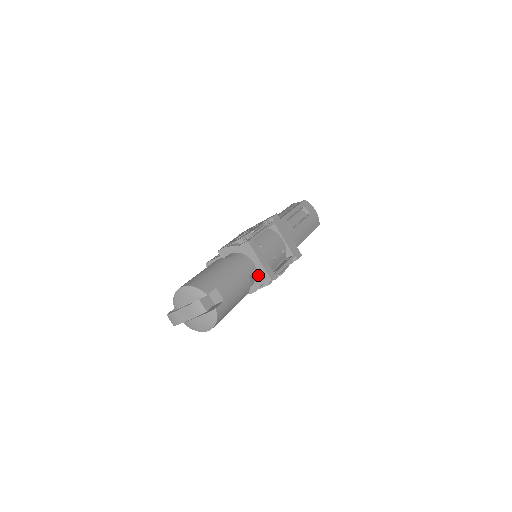
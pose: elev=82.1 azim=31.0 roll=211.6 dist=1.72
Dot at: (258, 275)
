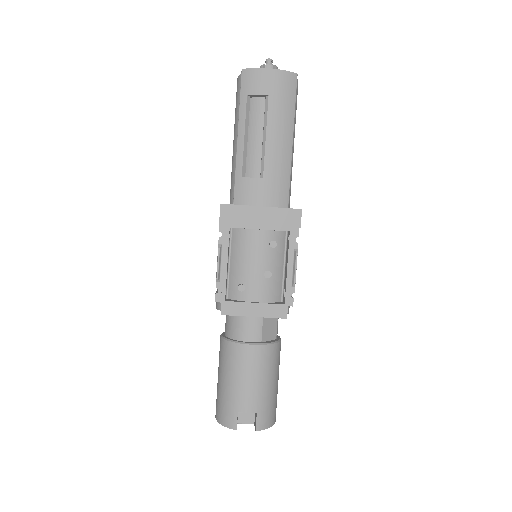
Dot at: occluded
